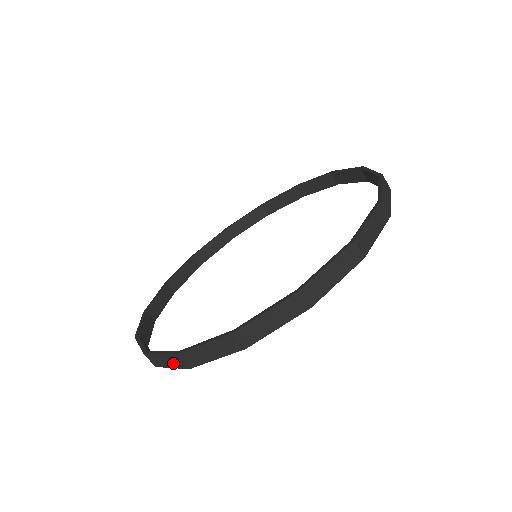
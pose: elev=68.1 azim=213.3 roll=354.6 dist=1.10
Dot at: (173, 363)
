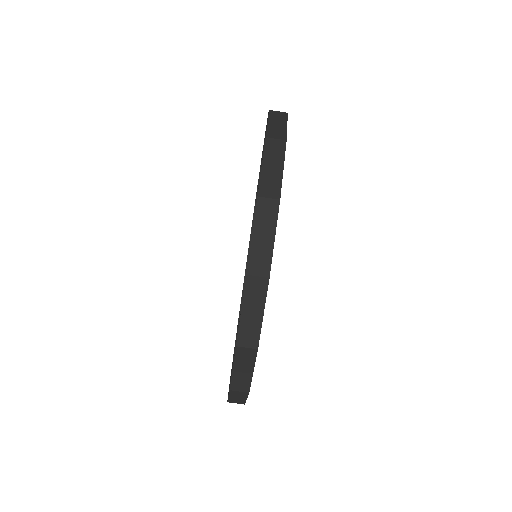
Dot at: (257, 300)
